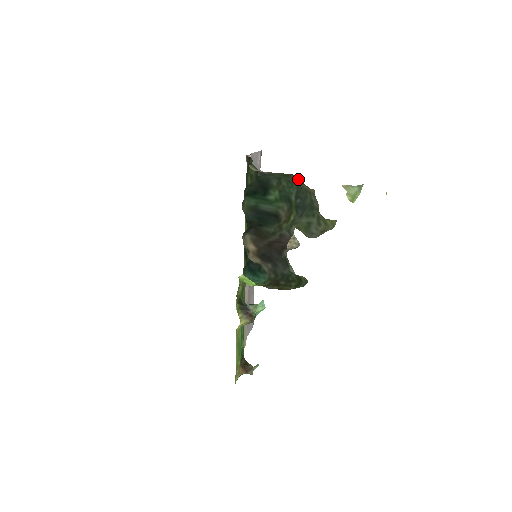
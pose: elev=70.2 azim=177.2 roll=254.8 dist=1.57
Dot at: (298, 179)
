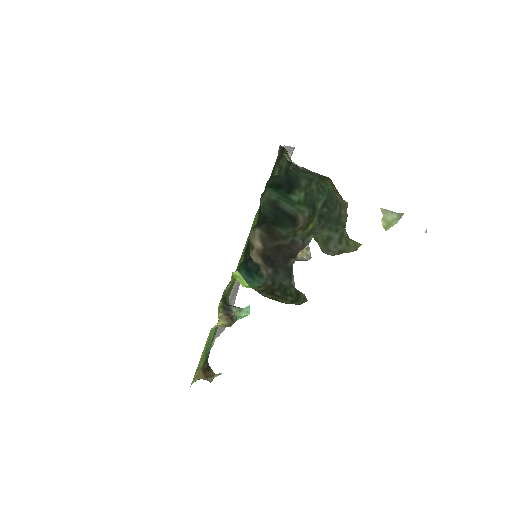
Dot at: (334, 186)
